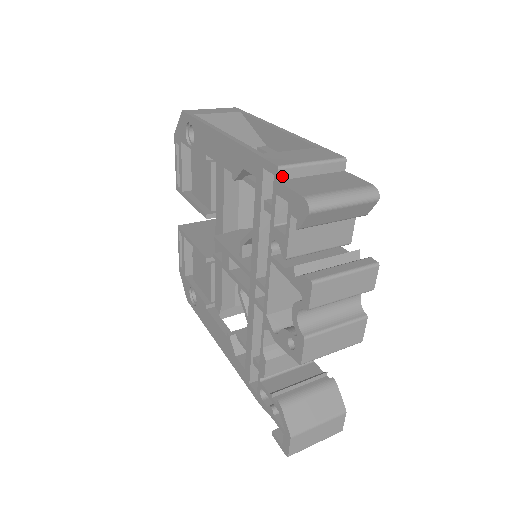
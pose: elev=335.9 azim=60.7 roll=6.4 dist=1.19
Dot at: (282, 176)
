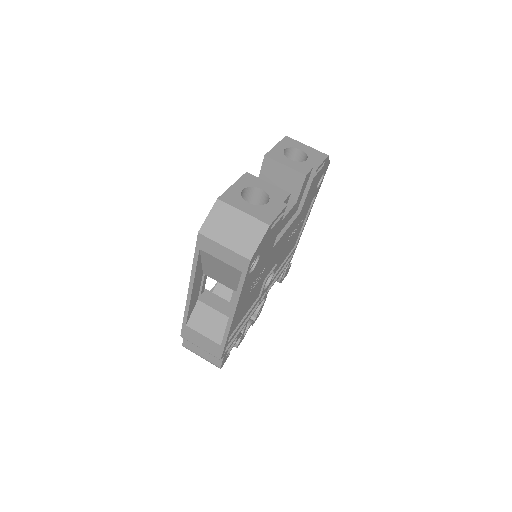
Dot at: occluded
